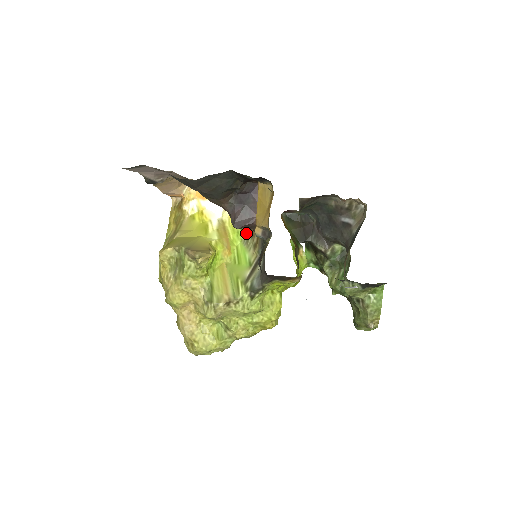
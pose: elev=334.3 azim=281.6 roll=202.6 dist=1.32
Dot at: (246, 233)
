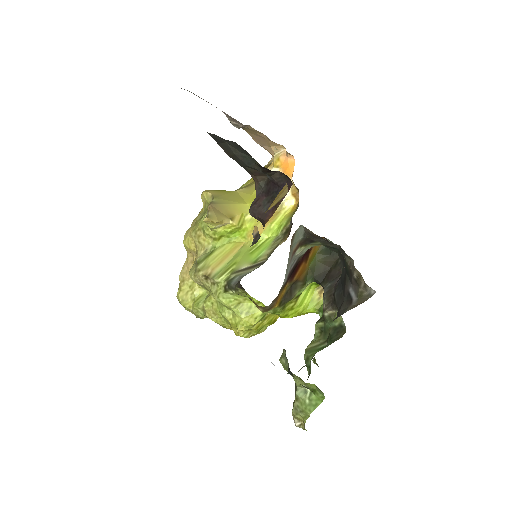
Dot at: (284, 231)
